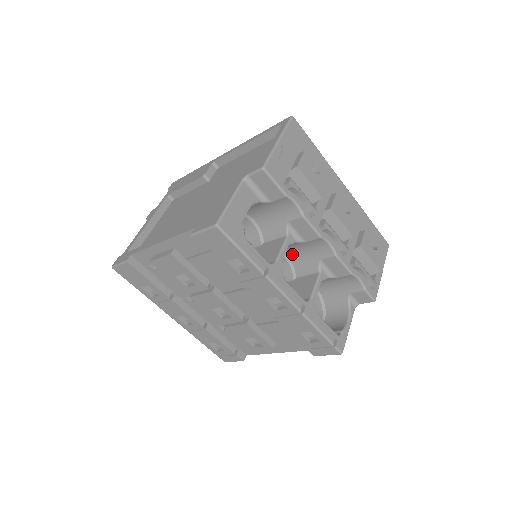
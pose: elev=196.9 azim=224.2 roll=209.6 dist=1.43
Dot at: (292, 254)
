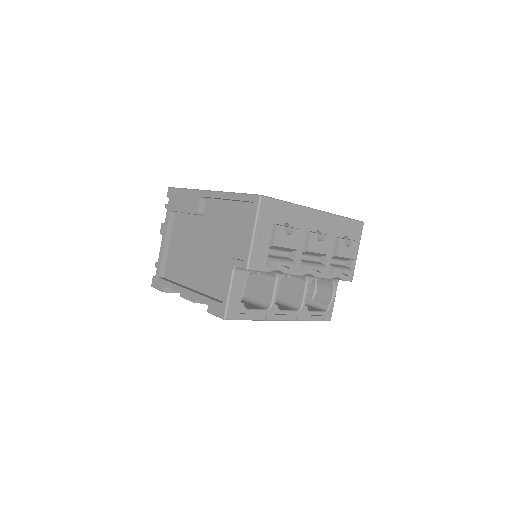
Dot at: occluded
